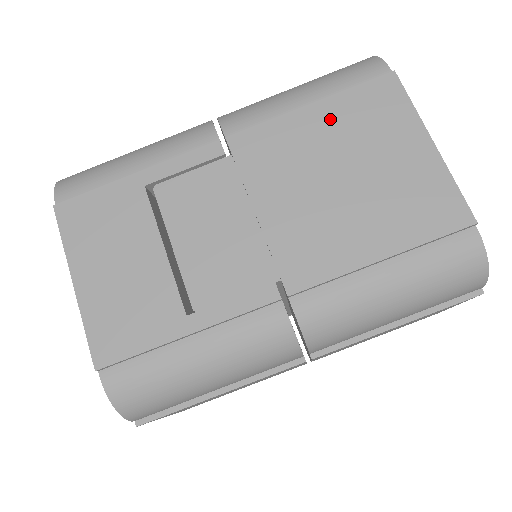
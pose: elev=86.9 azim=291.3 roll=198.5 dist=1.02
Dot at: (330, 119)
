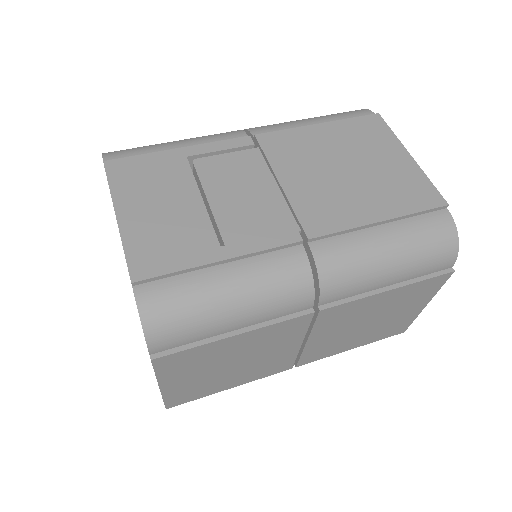
Dot at: (335, 133)
